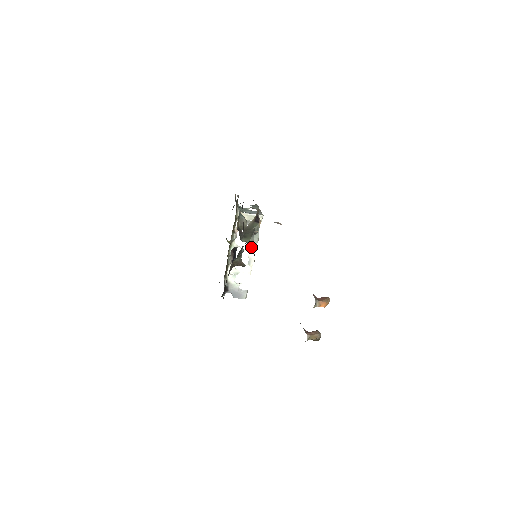
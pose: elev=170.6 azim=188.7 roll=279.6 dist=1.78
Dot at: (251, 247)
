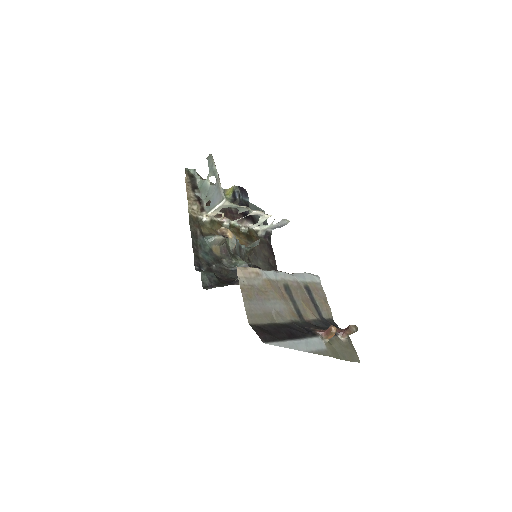
Dot at: (244, 266)
